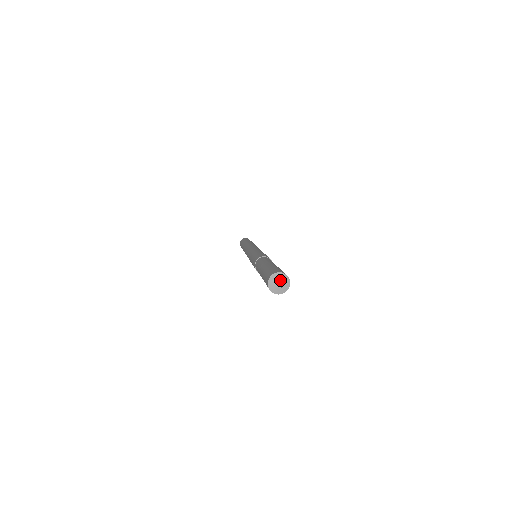
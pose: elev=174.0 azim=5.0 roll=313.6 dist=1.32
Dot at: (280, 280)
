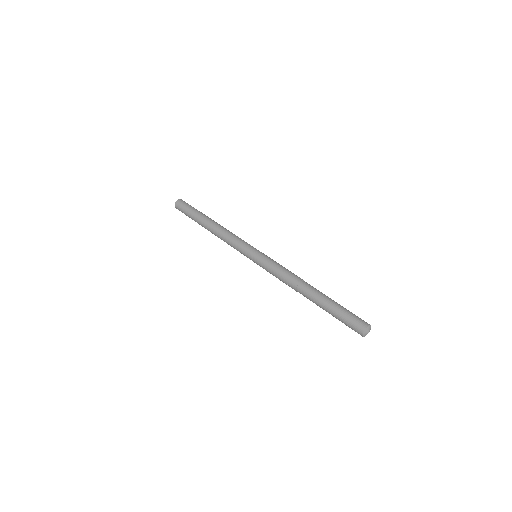
Dot at: occluded
